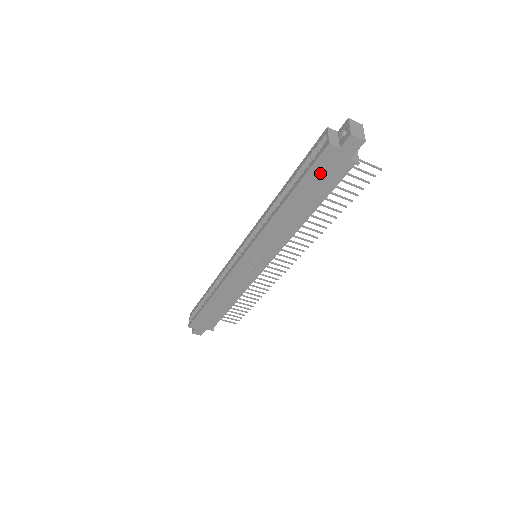
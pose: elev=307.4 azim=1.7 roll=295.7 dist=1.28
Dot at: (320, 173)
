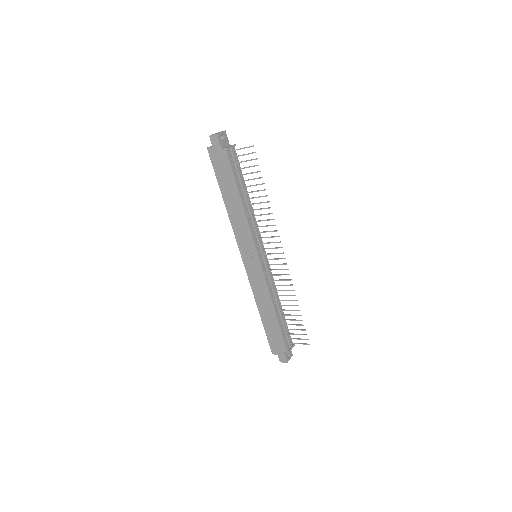
Dot at: (219, 167)
